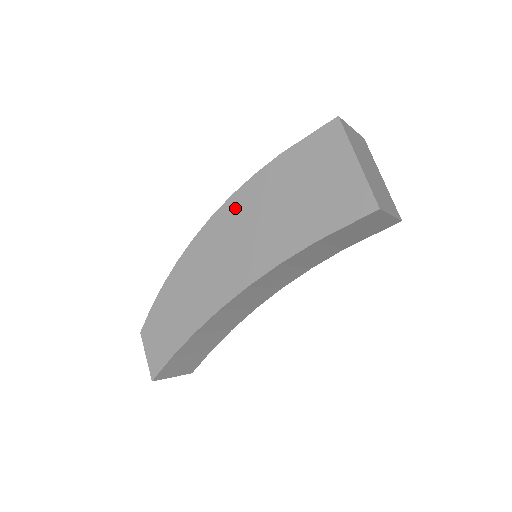
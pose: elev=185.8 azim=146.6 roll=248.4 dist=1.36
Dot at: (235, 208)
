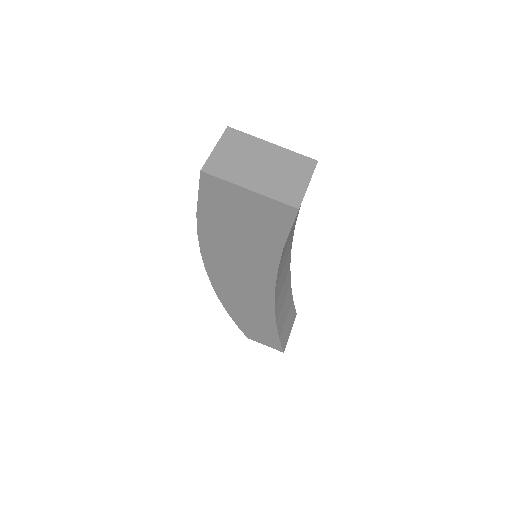
Dot at: (212, 258)
